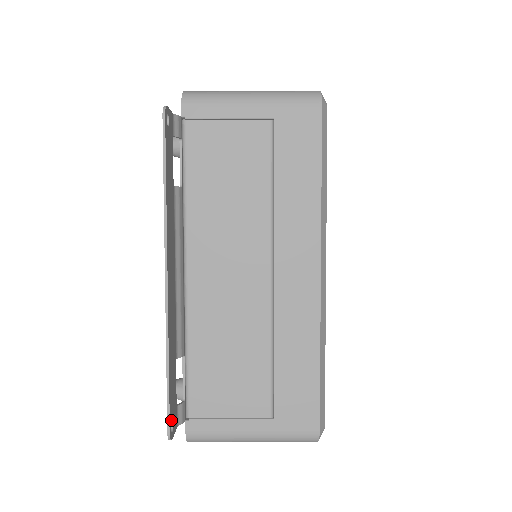
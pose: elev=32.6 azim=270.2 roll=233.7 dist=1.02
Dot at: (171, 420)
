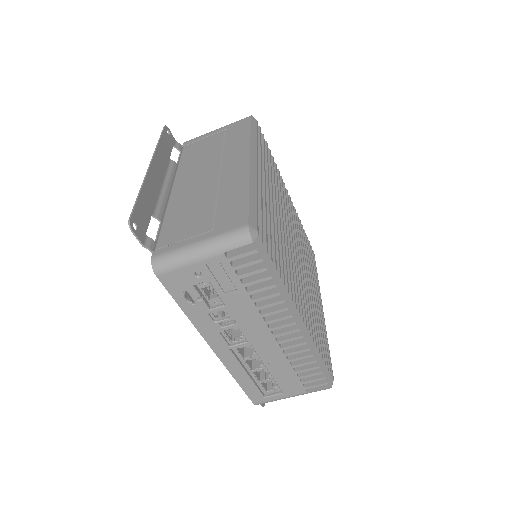
Dot at: (134, 220)
